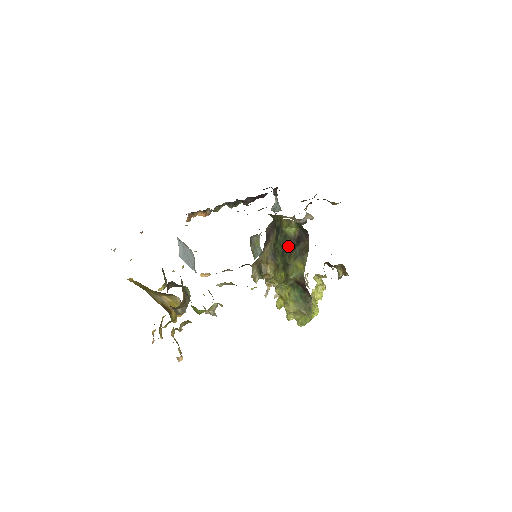
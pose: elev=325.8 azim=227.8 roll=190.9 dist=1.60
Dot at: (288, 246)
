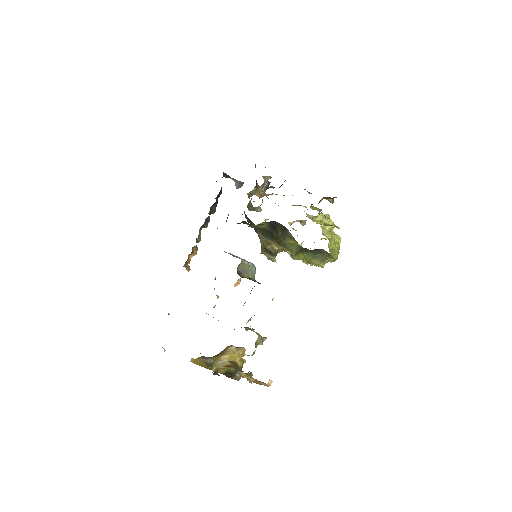
Dot at: (271, 233)
